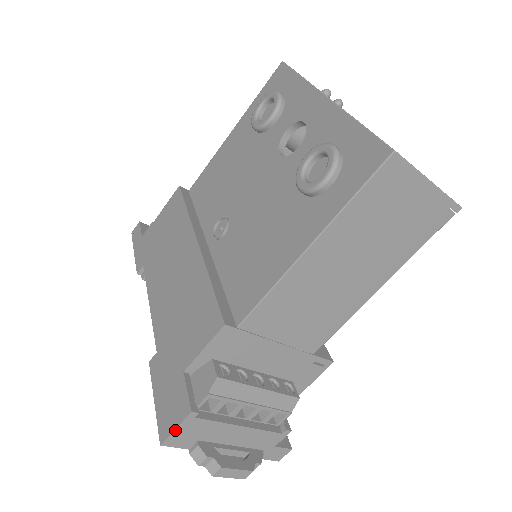
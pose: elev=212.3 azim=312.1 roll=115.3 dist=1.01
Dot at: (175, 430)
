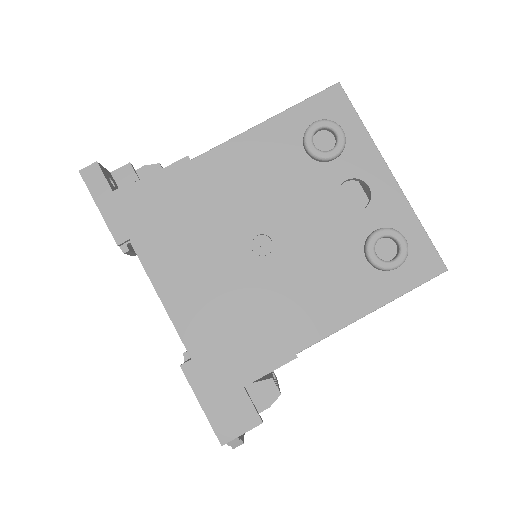
Dot at: occluded
